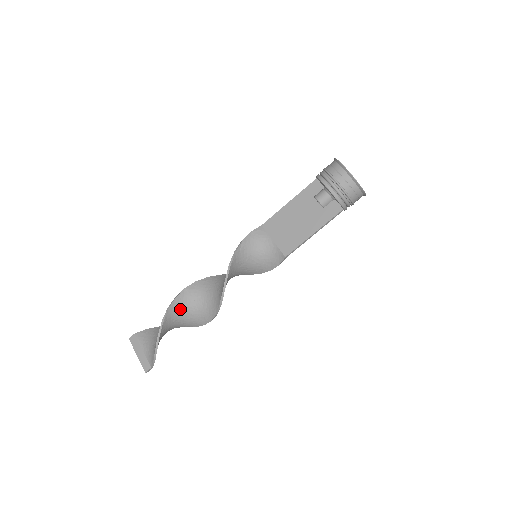
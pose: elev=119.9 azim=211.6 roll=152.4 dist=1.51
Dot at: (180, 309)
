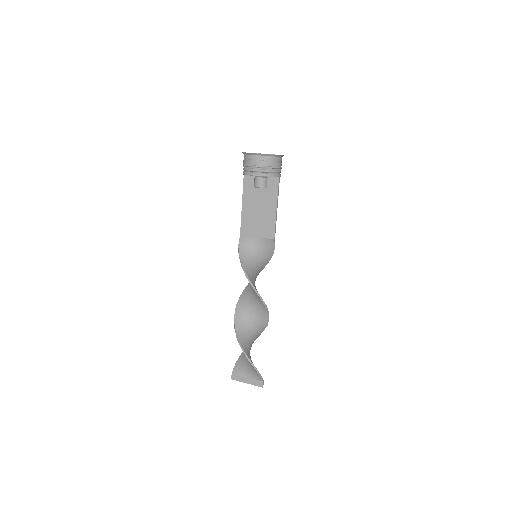
Dot at: (244, 332)
